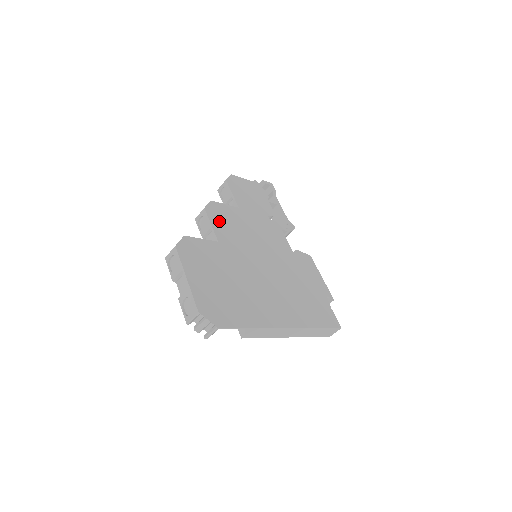
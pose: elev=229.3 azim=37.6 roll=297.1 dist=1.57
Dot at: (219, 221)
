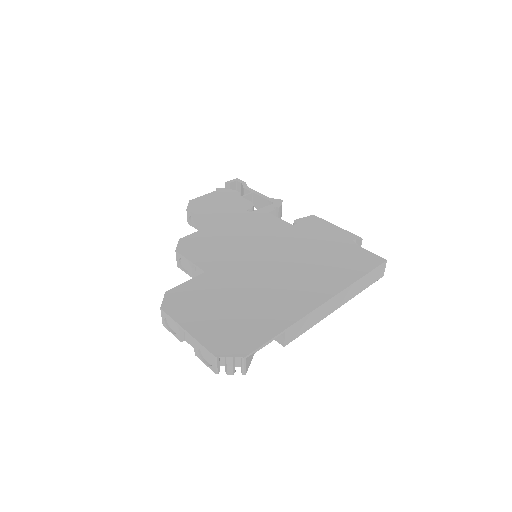
Dot at: (197, 252)
